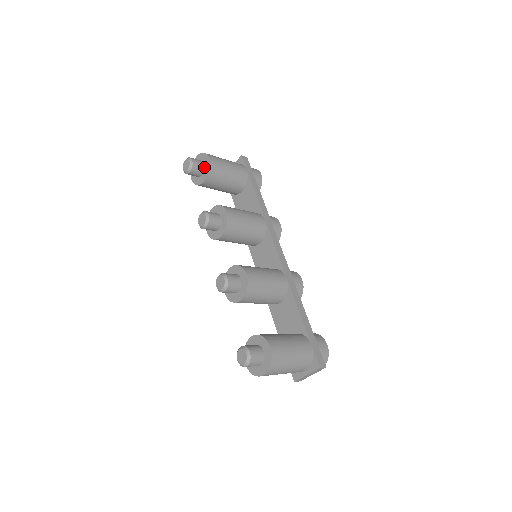
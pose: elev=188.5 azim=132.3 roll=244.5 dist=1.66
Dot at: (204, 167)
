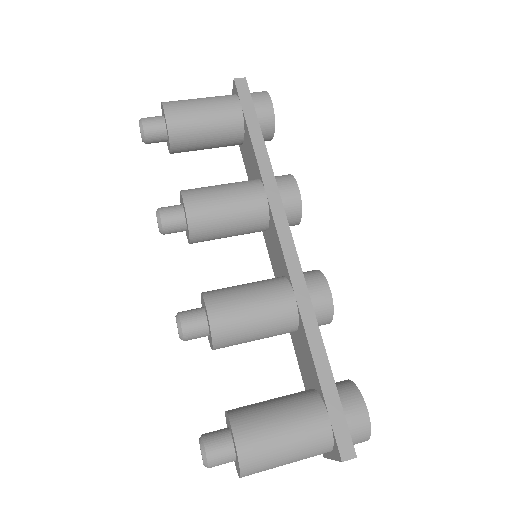
Dot at: (165, 127)
